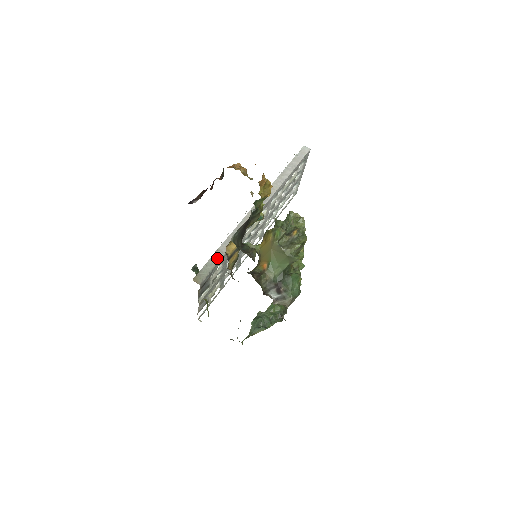
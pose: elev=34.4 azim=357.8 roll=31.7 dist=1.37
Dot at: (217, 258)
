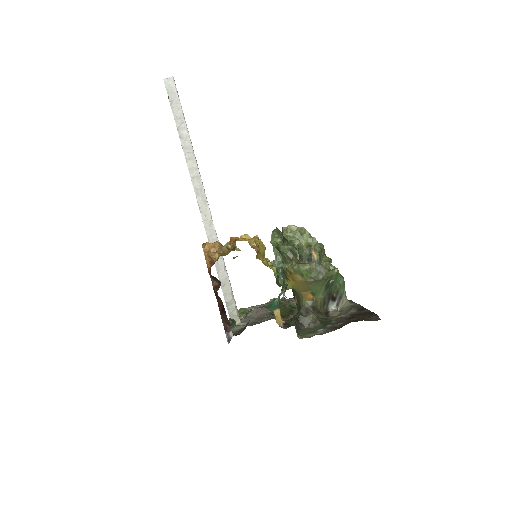
Dot at: (227, 288)
